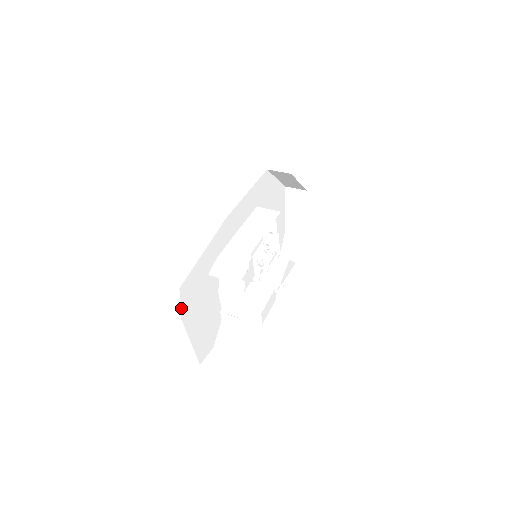
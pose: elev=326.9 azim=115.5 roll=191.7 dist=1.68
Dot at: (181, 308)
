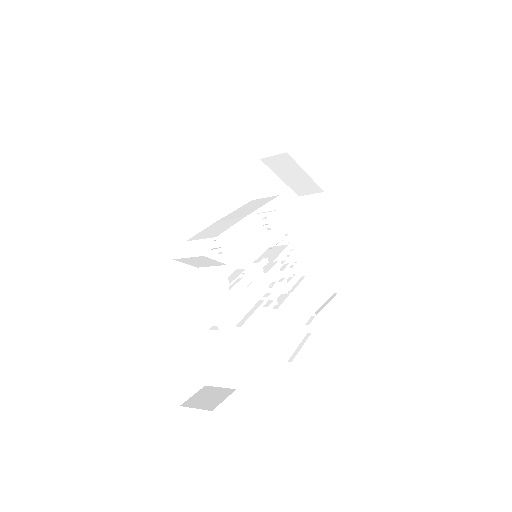
Dot at: (121, 289)
